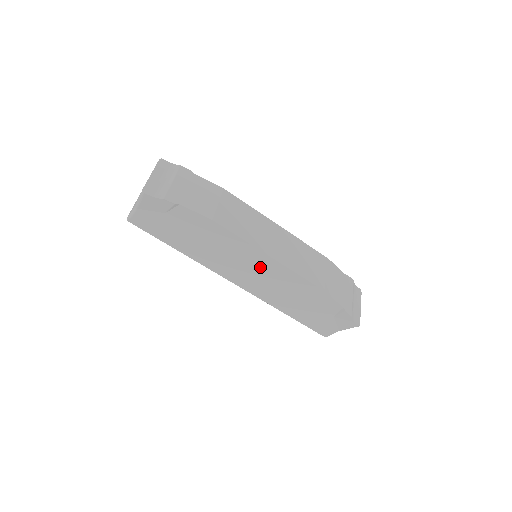
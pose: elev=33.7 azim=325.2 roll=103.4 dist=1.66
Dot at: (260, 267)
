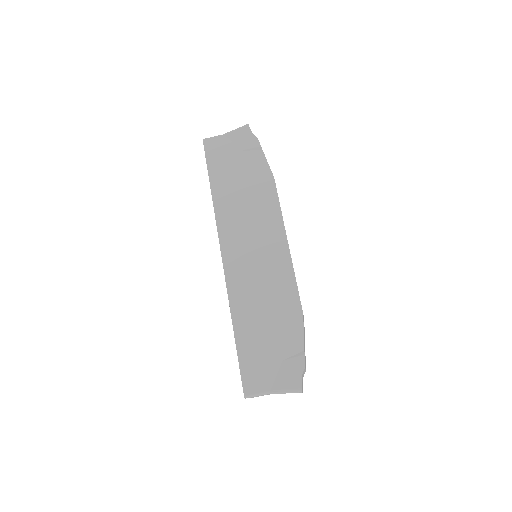
Dot at: (267, 247)
